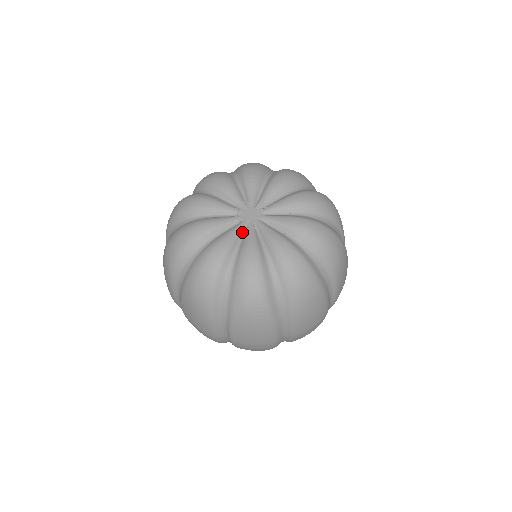
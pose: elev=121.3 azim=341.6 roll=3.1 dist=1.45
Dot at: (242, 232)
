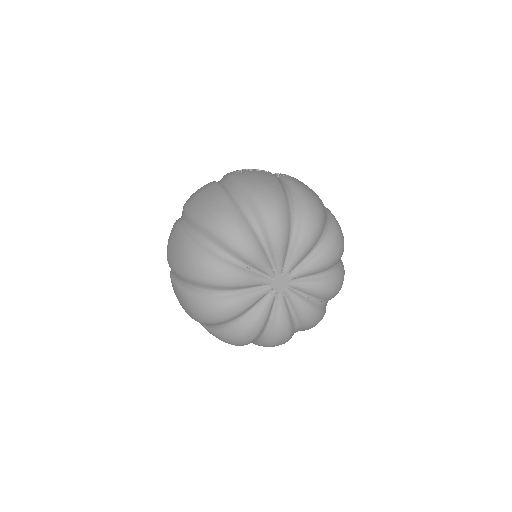
Dot at: (273, 302)
